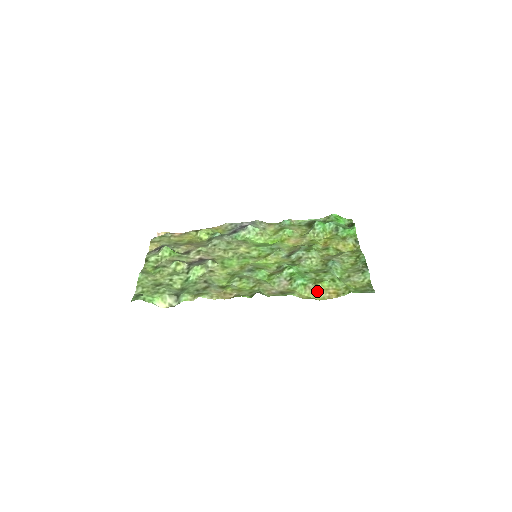
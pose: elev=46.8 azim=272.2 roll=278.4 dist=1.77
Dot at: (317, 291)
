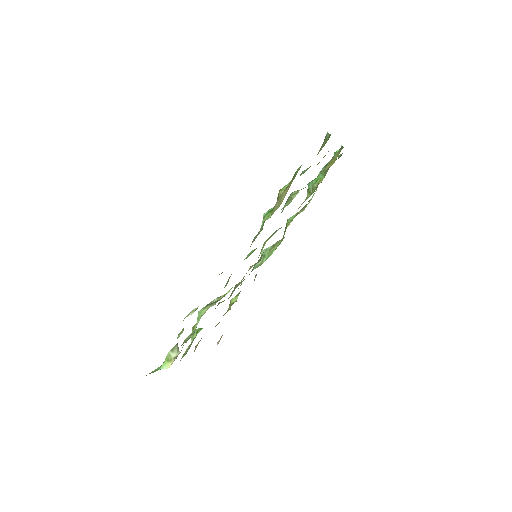
Dot at: (280, 199)
